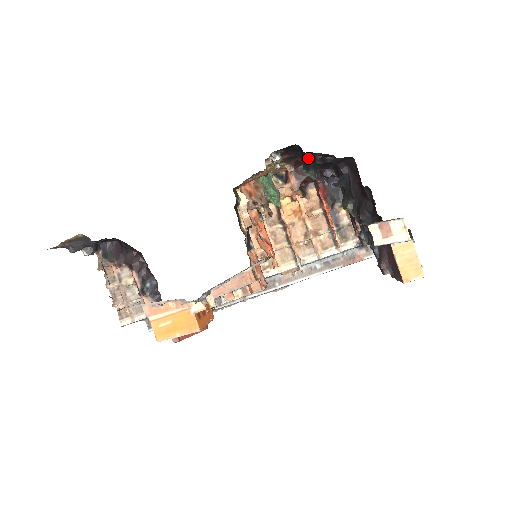
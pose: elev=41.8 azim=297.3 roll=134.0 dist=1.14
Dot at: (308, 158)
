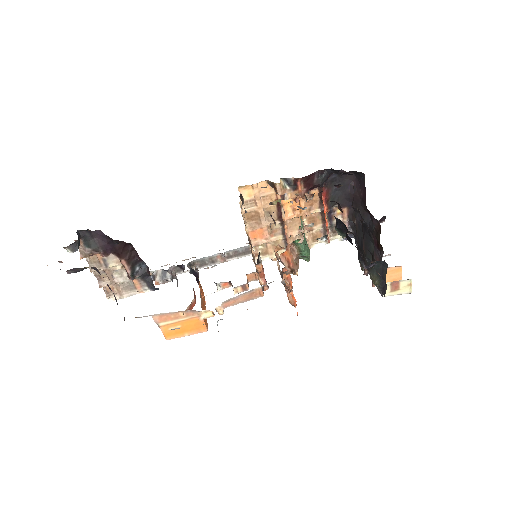
Dot at: occluded
